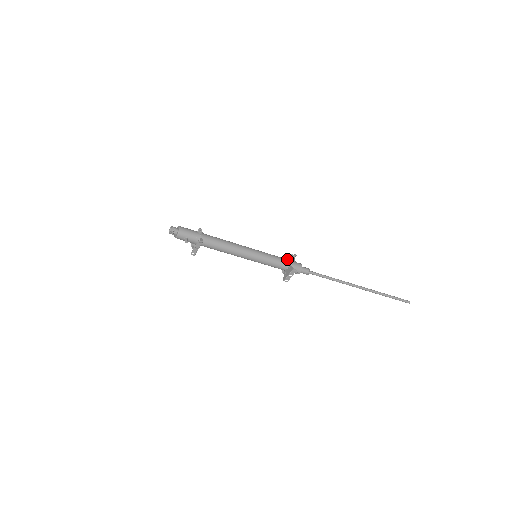
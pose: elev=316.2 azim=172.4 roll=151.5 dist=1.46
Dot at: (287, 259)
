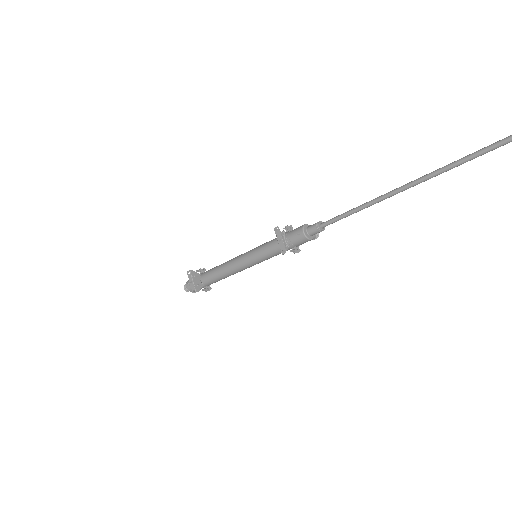
Dot at: occluded
